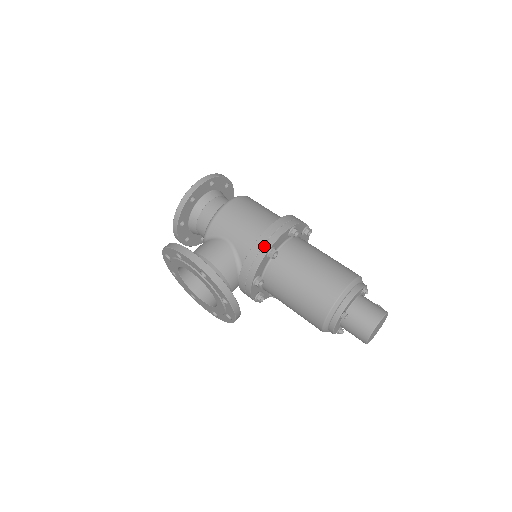
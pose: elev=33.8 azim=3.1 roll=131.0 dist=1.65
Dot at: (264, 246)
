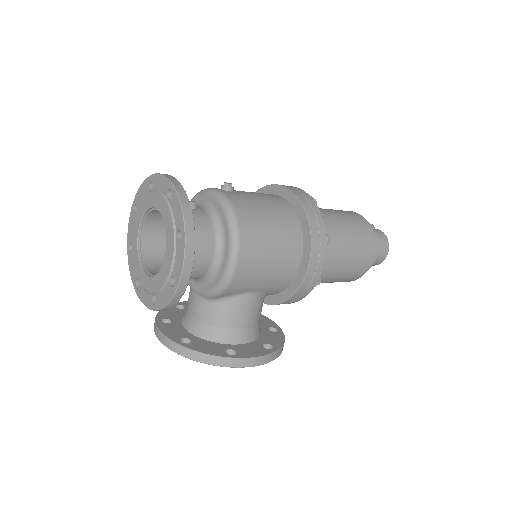
Dot at: (311, 285)
